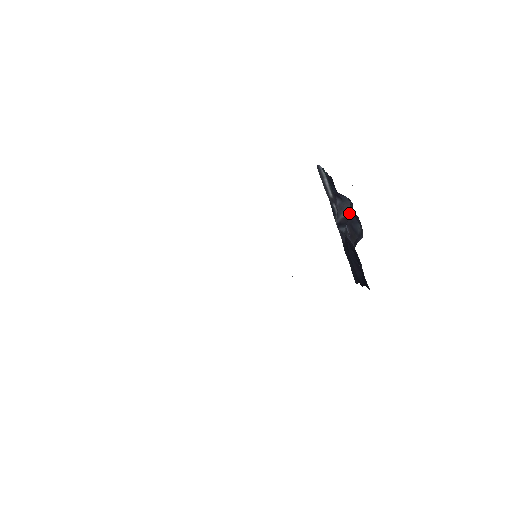
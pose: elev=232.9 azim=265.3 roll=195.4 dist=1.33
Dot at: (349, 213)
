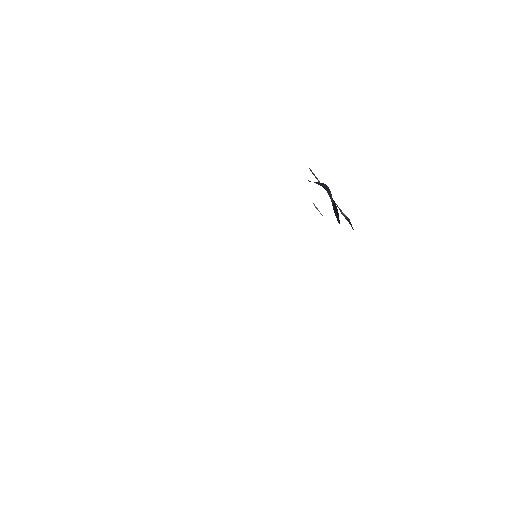
Dot at: occluded
